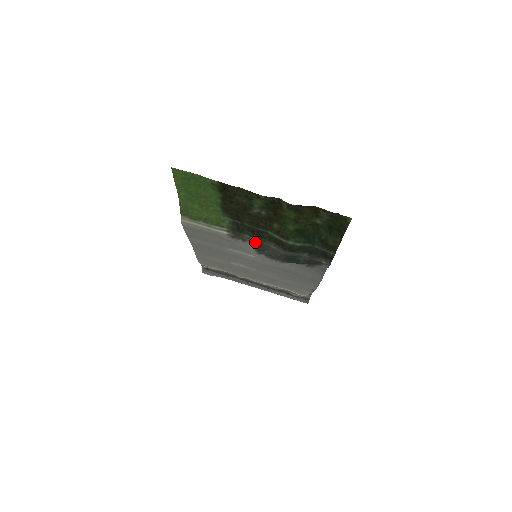
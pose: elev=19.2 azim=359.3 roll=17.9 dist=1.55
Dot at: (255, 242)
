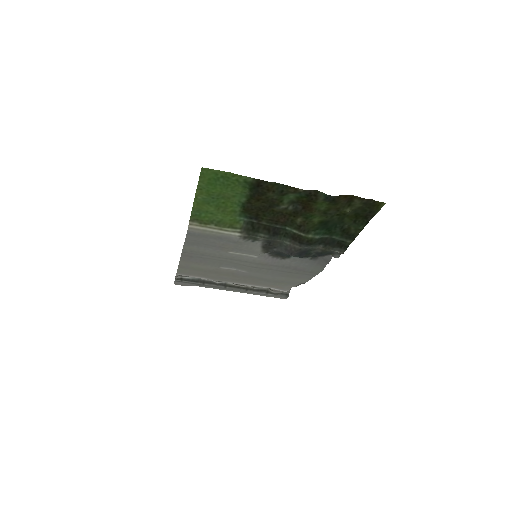
Dot at: (268, 240)
